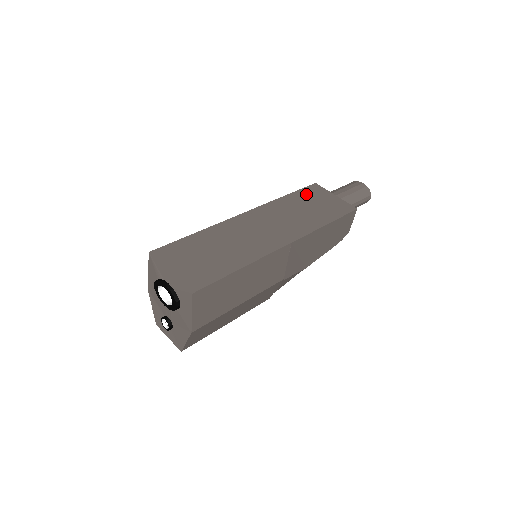
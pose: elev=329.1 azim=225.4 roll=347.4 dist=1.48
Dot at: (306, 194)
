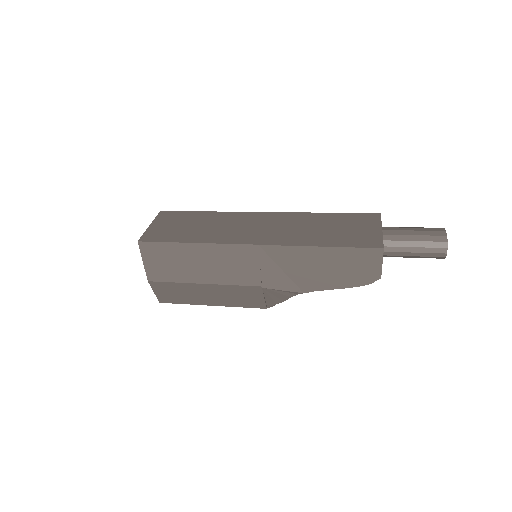
Dot at: (349, 218)
